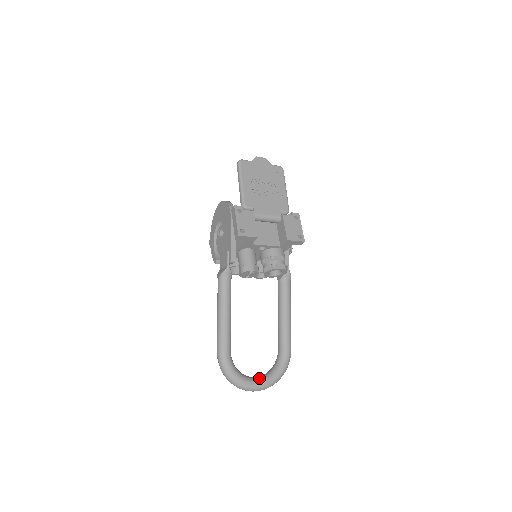
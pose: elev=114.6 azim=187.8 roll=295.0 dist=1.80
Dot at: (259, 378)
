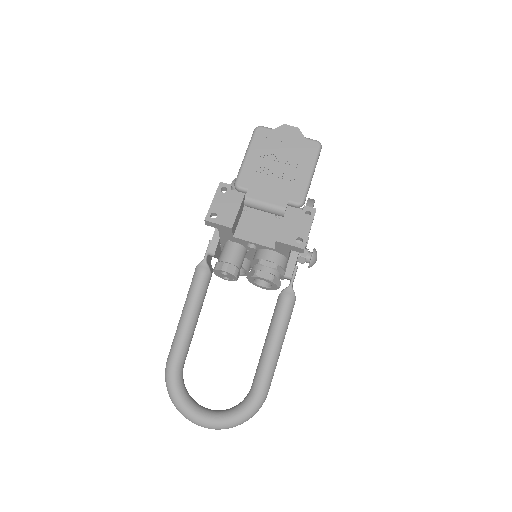
Dot at: (209, 412)
